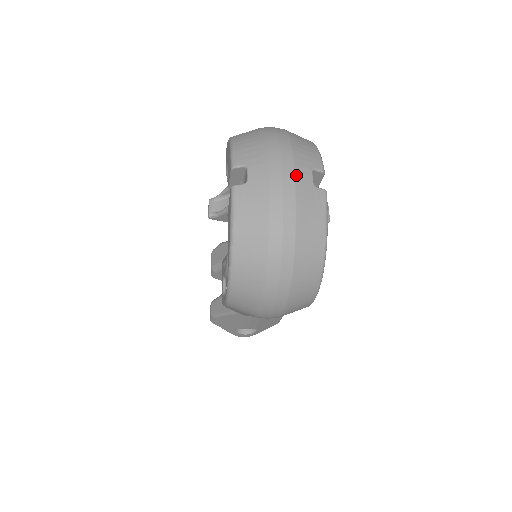
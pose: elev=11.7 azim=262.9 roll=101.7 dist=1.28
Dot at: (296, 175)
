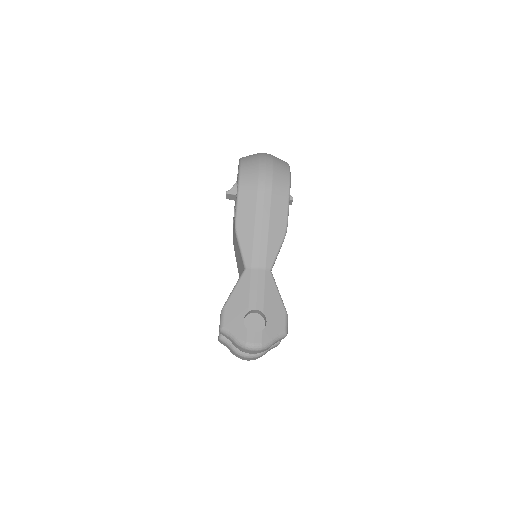
Dot at: occluded
